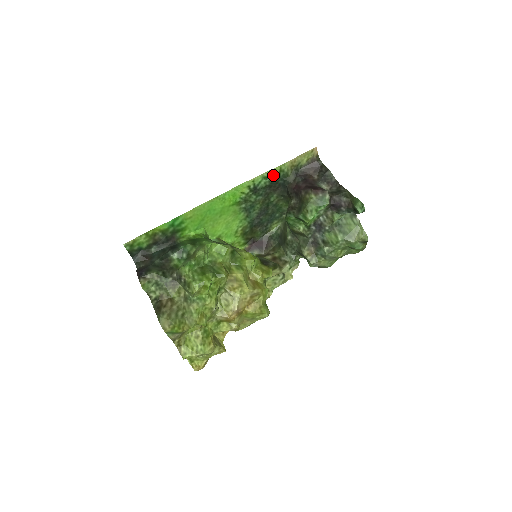
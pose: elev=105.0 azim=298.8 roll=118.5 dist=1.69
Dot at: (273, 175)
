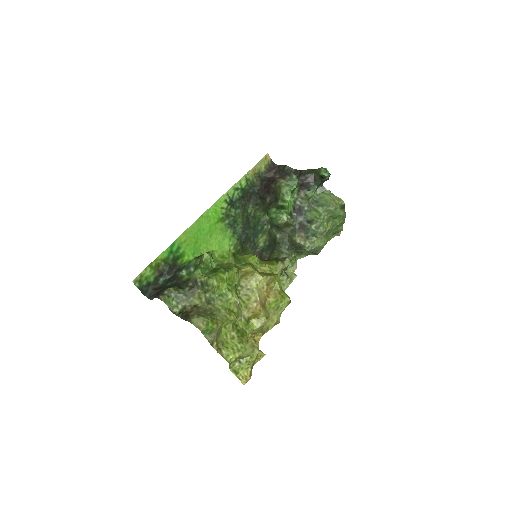
Dot at: (242, 185)
